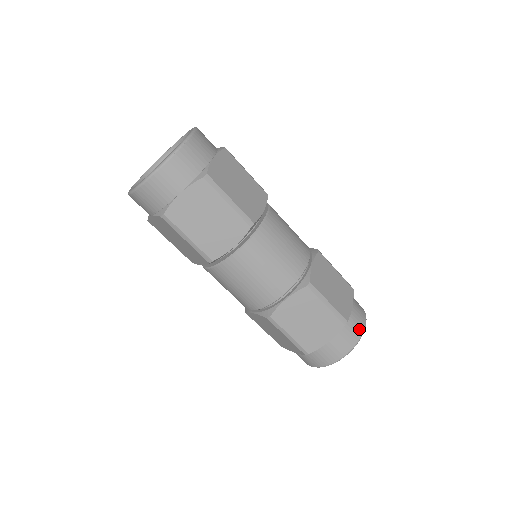
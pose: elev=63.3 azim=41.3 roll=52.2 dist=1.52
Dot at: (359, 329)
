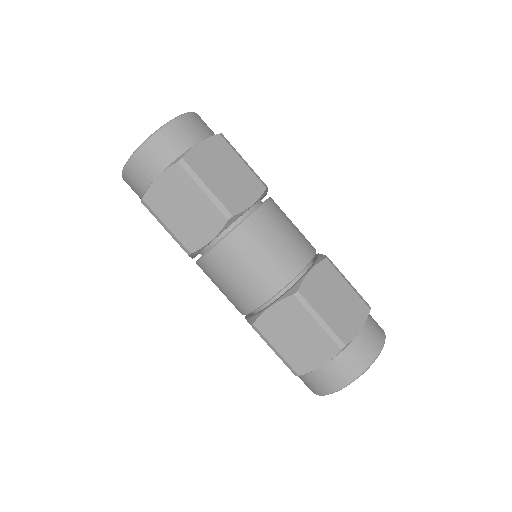
Dot at: (380, 327)
